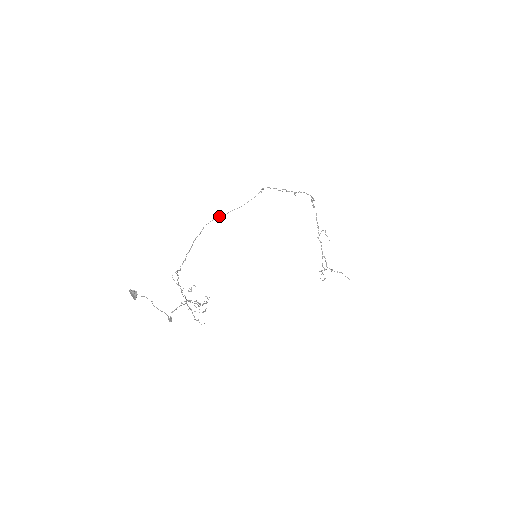
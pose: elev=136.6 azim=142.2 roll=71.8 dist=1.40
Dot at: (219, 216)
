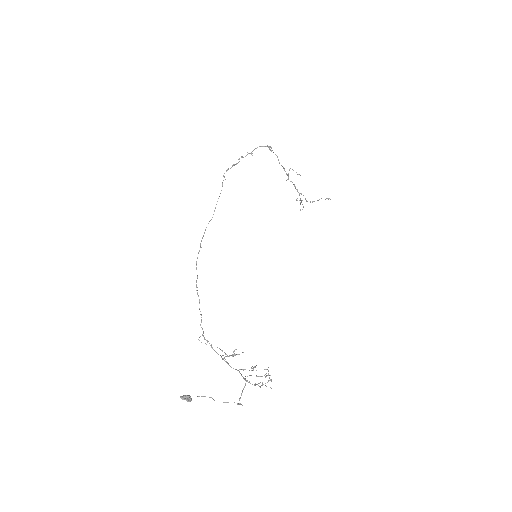
Dot at: (201, 241)
